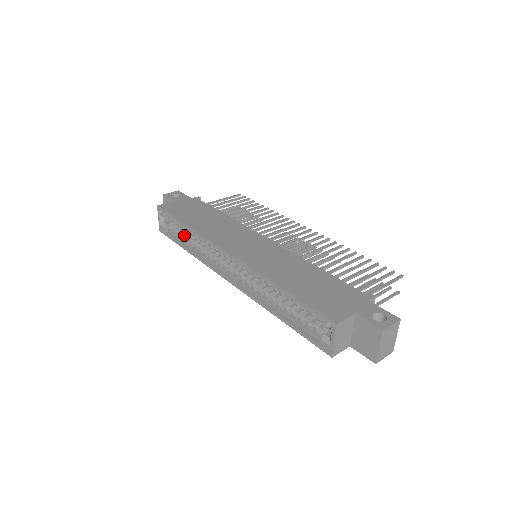
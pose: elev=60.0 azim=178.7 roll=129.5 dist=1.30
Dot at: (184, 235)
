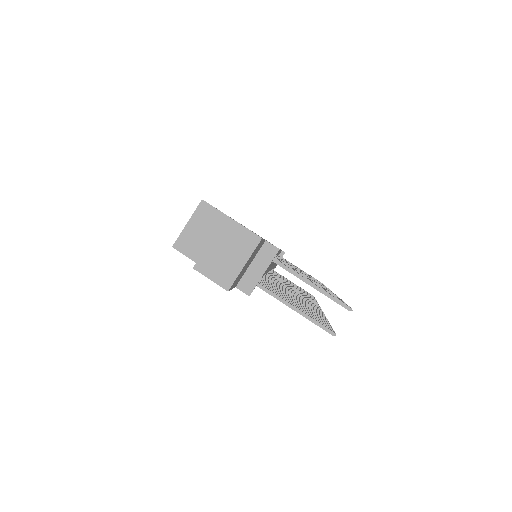
Dot at: occluded
